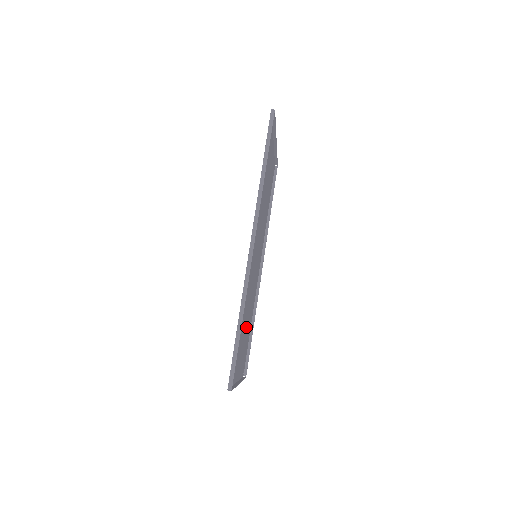
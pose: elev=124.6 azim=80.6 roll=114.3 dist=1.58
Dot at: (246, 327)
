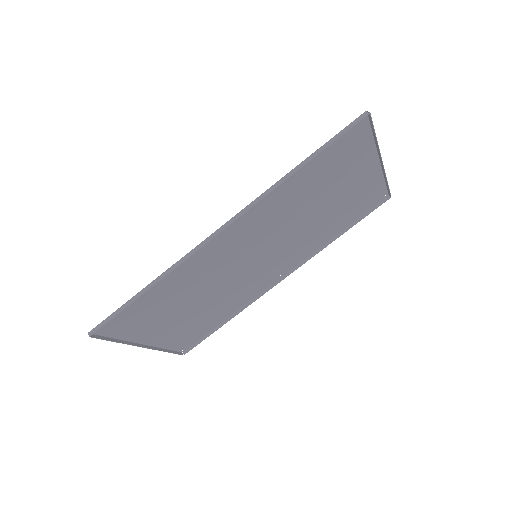
Dot at: (198, 310)
